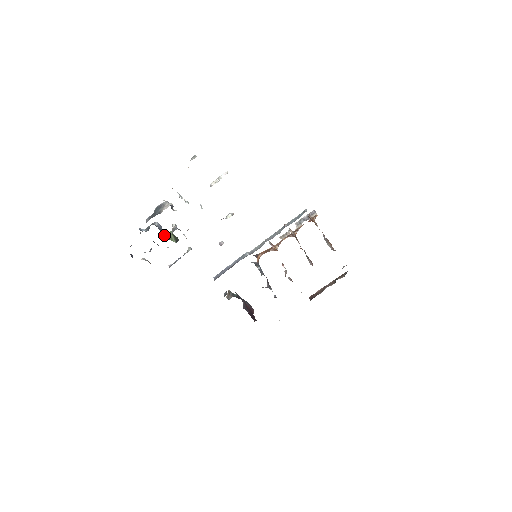
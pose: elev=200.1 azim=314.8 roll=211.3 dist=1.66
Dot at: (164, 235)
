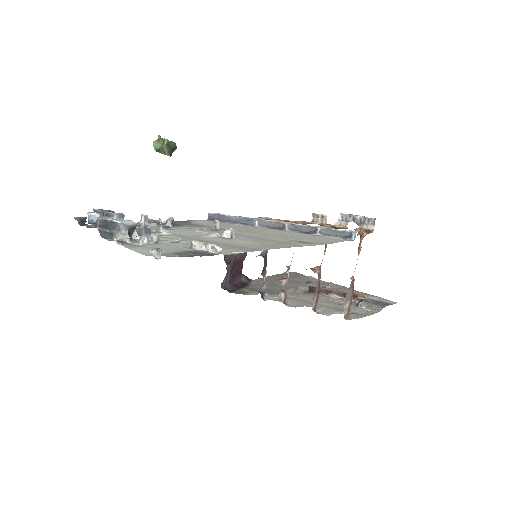
Dot at: (153, 145)
